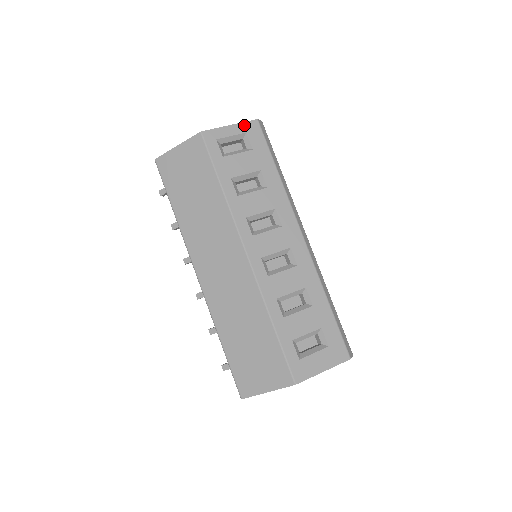
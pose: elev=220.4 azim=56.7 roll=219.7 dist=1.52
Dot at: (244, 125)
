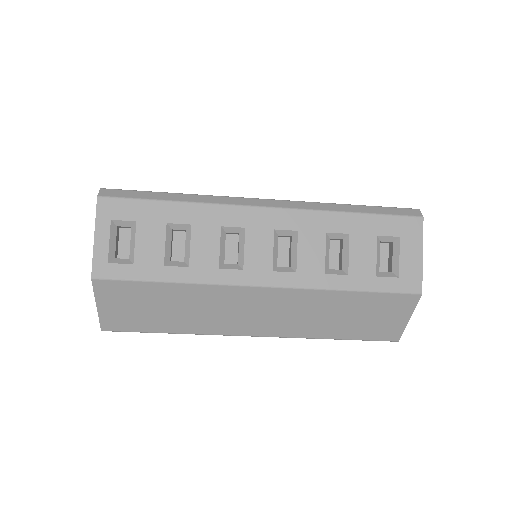
Dot at: (100, 218)
